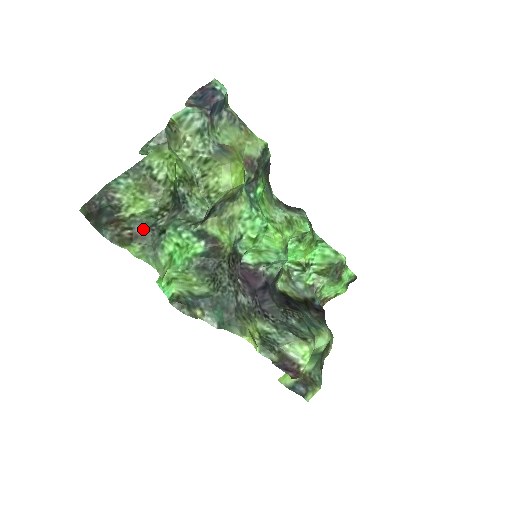
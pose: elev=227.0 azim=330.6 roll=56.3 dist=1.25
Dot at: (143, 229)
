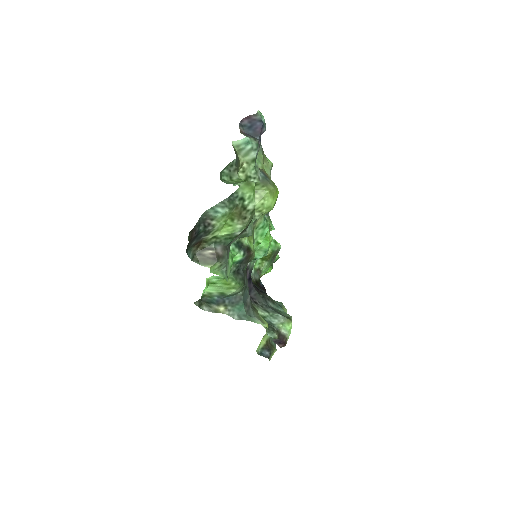
Dot at: (222, 249)
